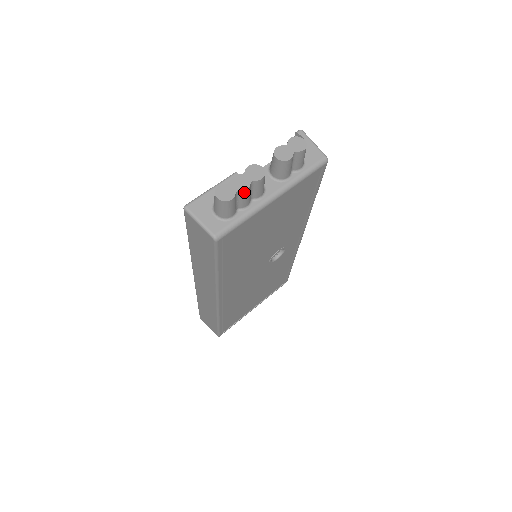
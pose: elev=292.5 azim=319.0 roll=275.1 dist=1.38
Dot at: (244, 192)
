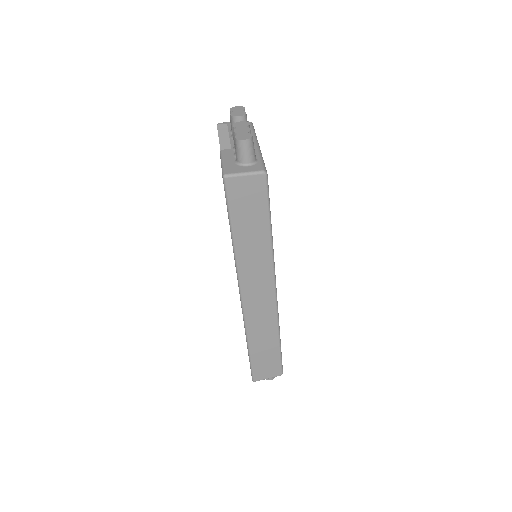
Dot at: occluded
